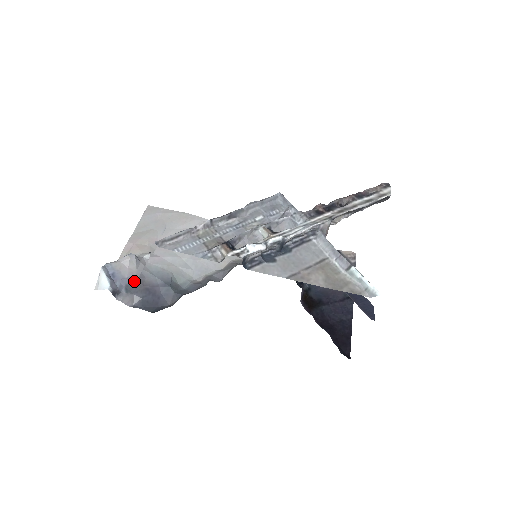
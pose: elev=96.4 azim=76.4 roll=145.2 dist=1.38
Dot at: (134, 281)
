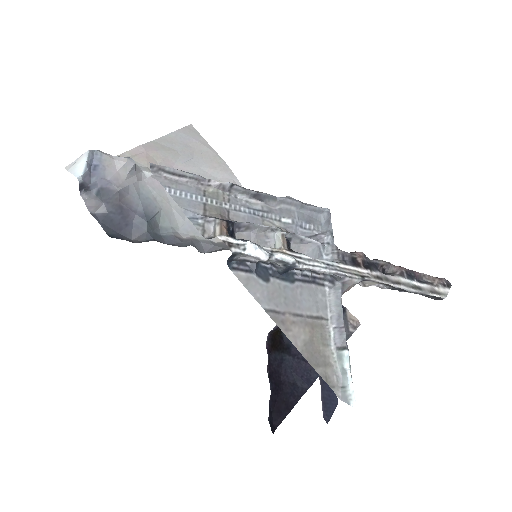
Dot at: (113, 189)
